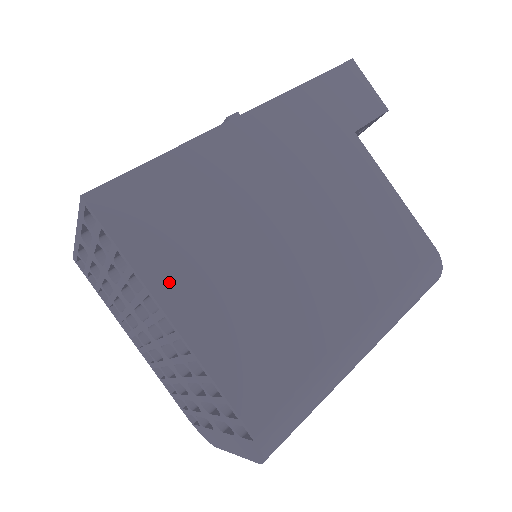
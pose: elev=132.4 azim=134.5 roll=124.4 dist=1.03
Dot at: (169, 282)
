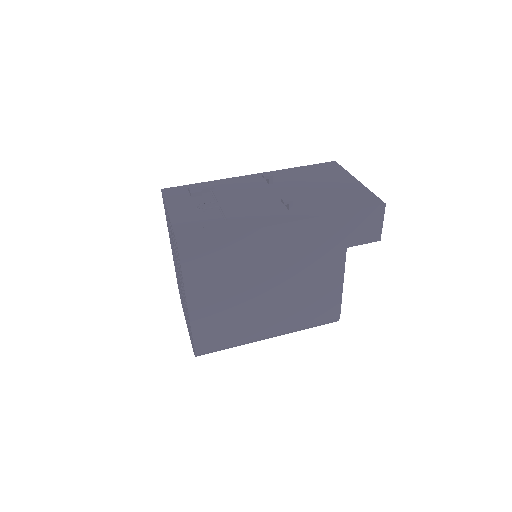
Dot at: (196, 291)
